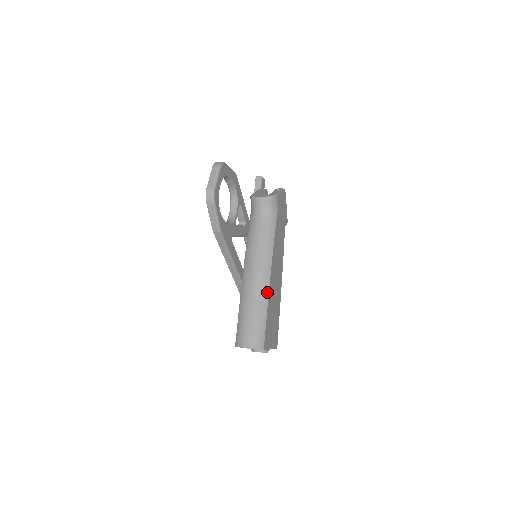
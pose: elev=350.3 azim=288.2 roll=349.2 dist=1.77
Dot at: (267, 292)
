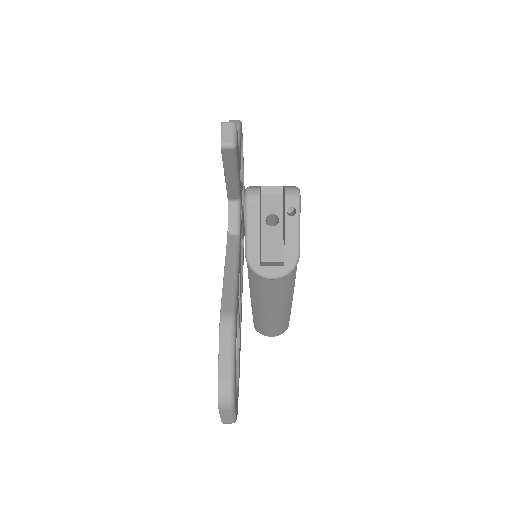
Dot at: (289, 311)
